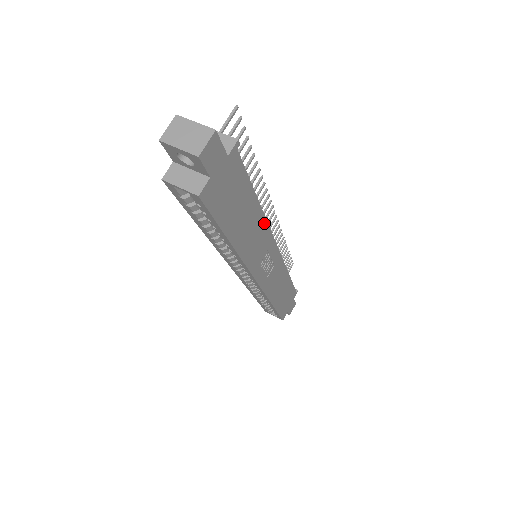
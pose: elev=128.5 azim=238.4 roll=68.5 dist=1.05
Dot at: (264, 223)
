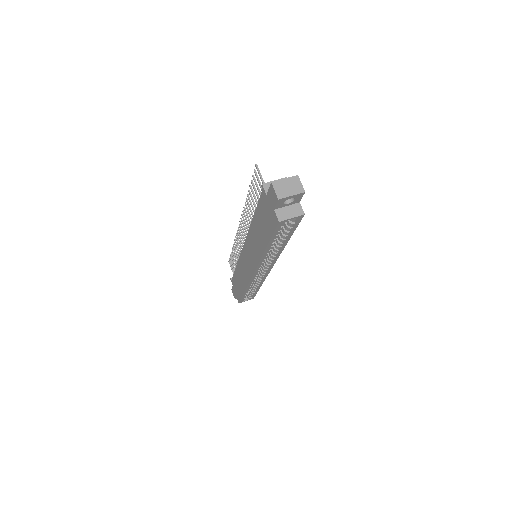
Dot at: occluded
